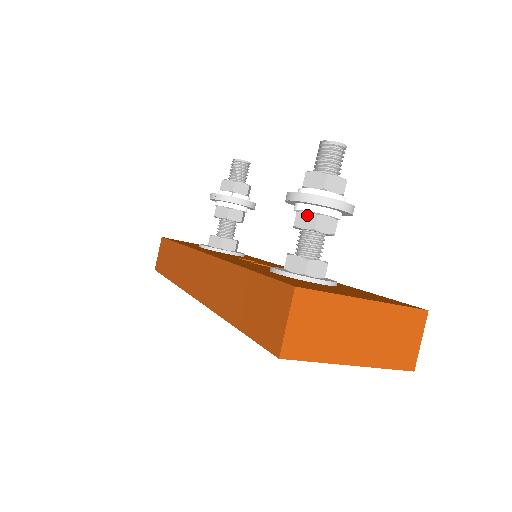
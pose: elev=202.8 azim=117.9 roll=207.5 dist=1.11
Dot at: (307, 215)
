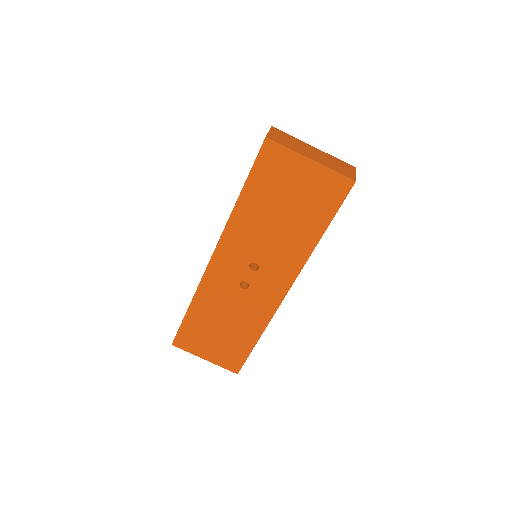
Dot at: occluded
